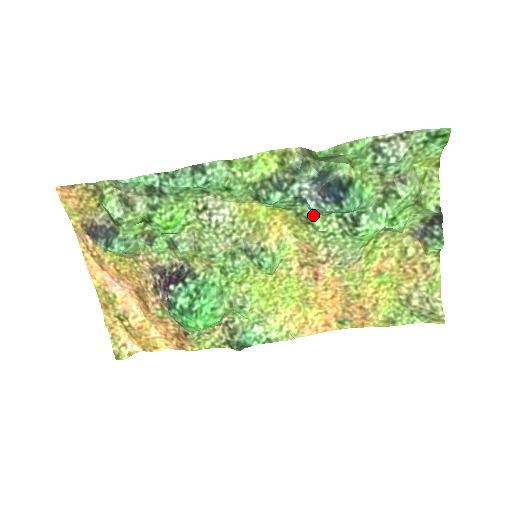
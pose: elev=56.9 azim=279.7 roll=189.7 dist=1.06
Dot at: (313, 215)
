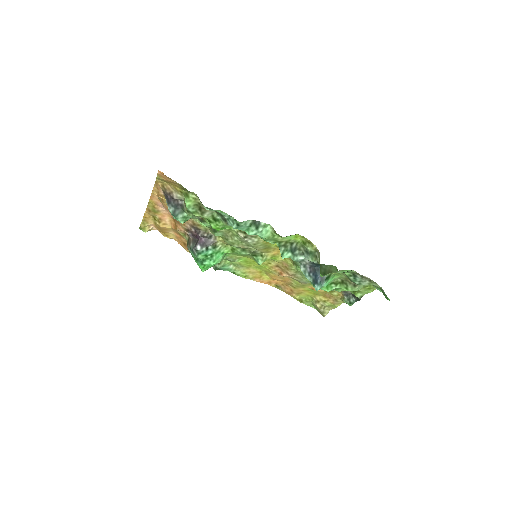
Dot at: occluded
